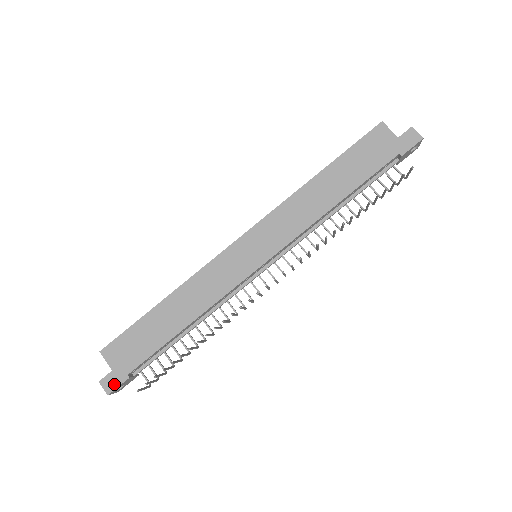
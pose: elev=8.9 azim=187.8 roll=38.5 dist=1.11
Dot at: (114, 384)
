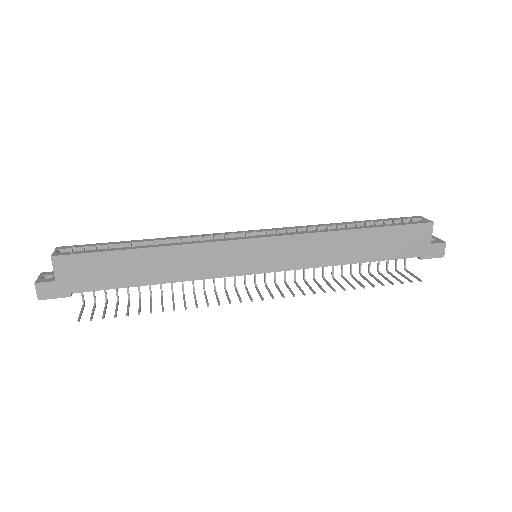
Dot at: (51, 294)
